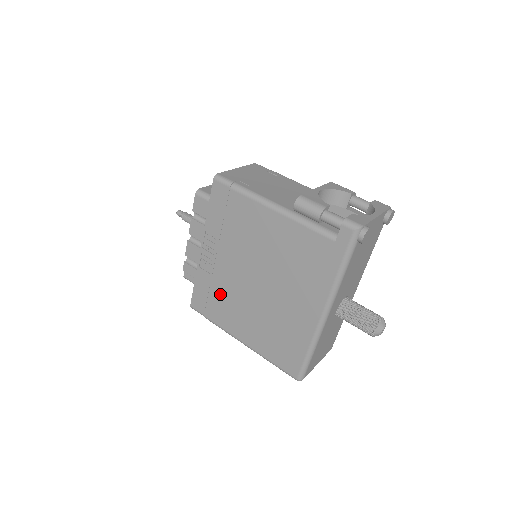
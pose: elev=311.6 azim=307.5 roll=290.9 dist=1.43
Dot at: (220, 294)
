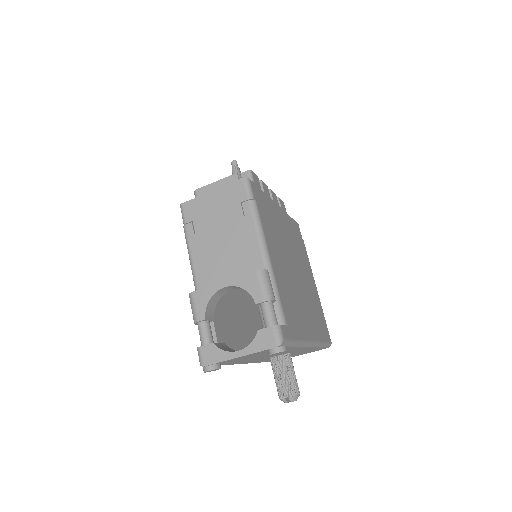
Dot at: occluded
